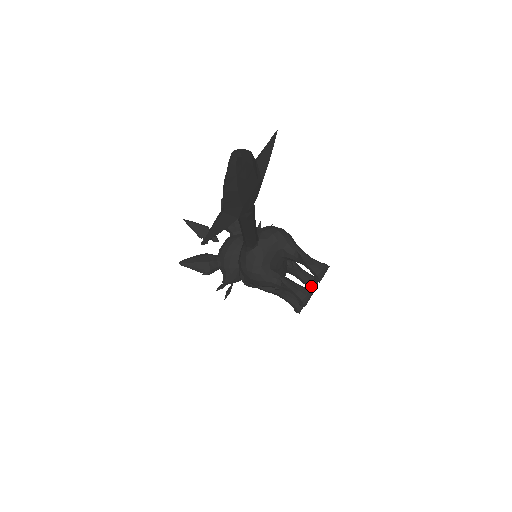
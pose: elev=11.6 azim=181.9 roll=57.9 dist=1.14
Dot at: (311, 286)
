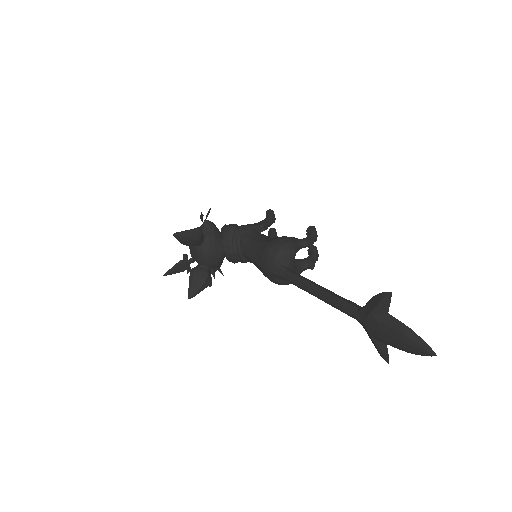
Dot at: (274, 222)
